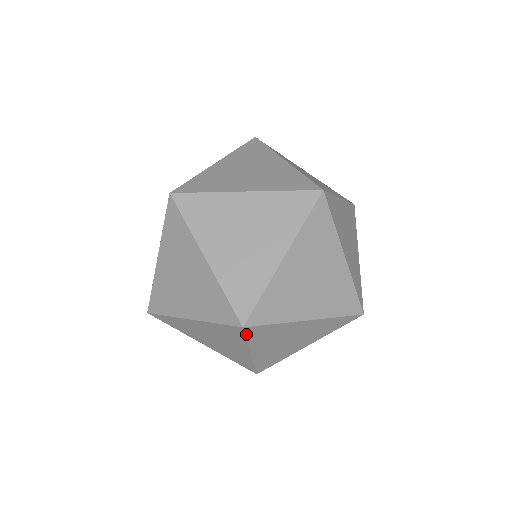
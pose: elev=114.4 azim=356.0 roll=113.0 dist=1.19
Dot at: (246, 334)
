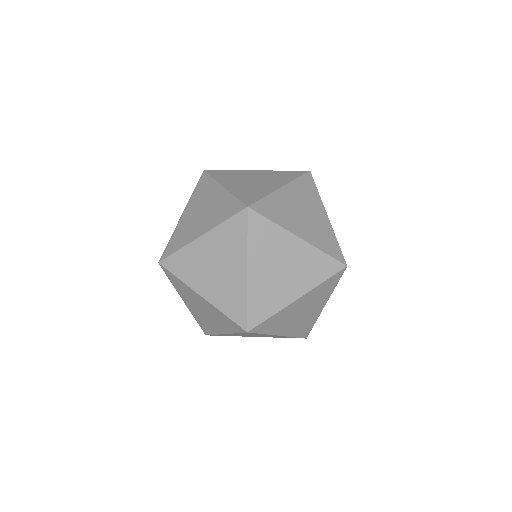
Dot at: (256, 333)
